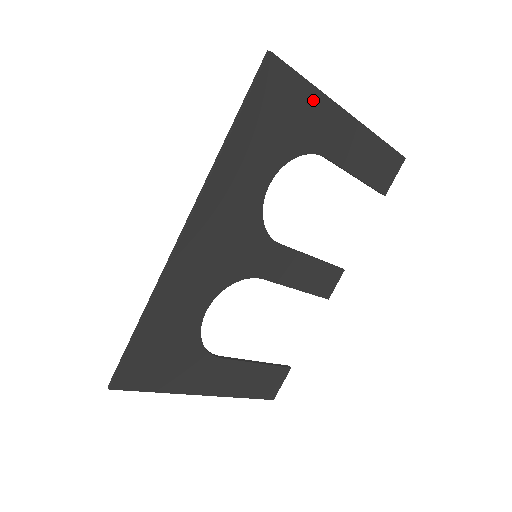
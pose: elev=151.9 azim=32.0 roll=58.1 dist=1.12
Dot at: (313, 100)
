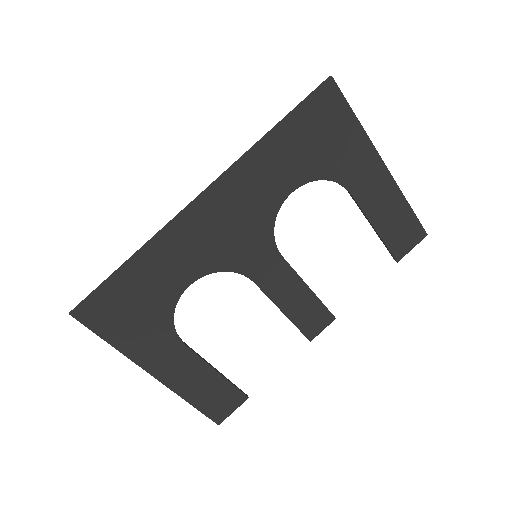
Dot at: (356, 136)
